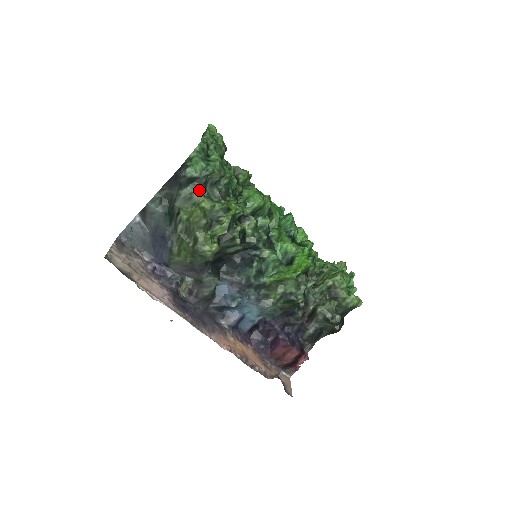
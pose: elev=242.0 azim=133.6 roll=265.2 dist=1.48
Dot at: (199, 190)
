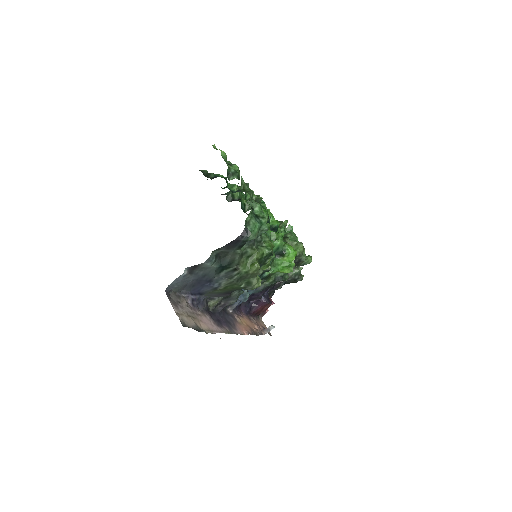
Dot at: (252, 245)
